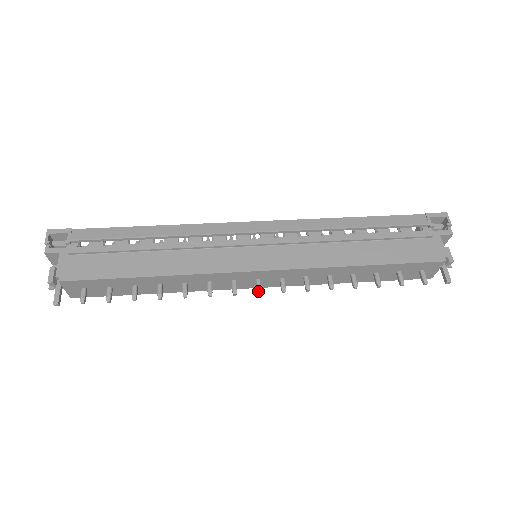
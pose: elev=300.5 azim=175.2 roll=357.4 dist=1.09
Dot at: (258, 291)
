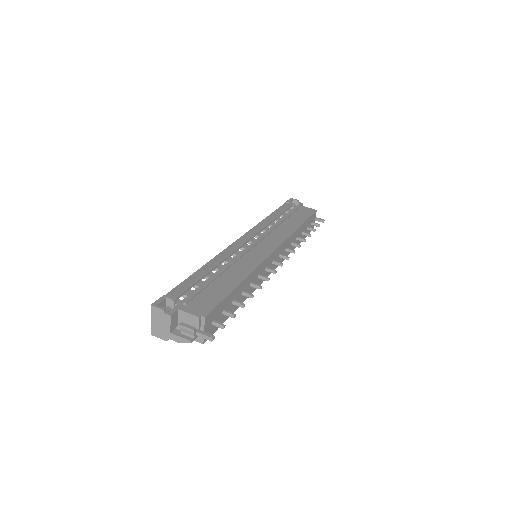
Dot at: (281, 264)
